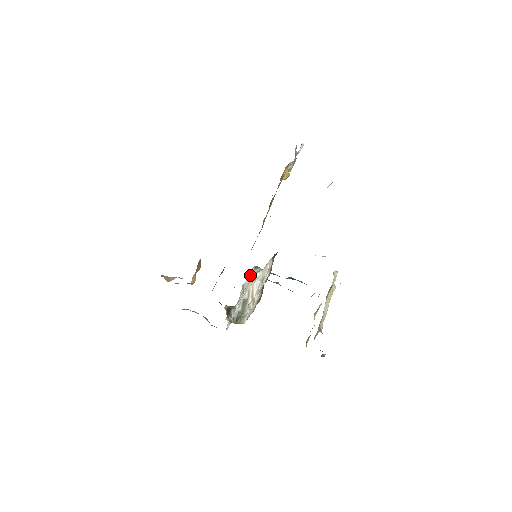
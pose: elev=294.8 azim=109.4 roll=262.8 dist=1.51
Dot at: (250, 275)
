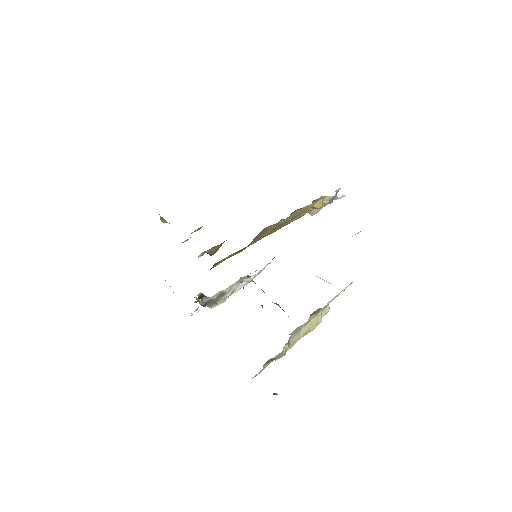
Dot at: (240, 278)
